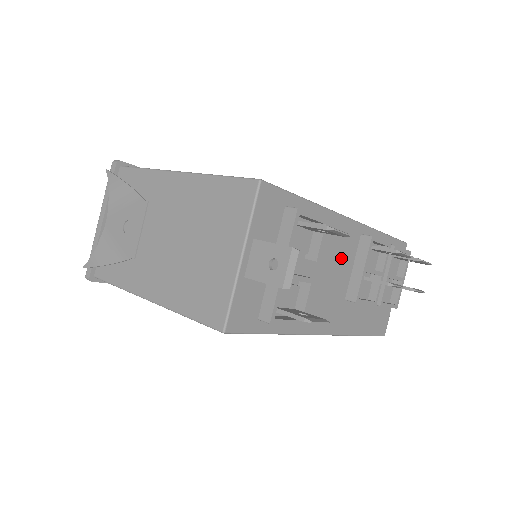
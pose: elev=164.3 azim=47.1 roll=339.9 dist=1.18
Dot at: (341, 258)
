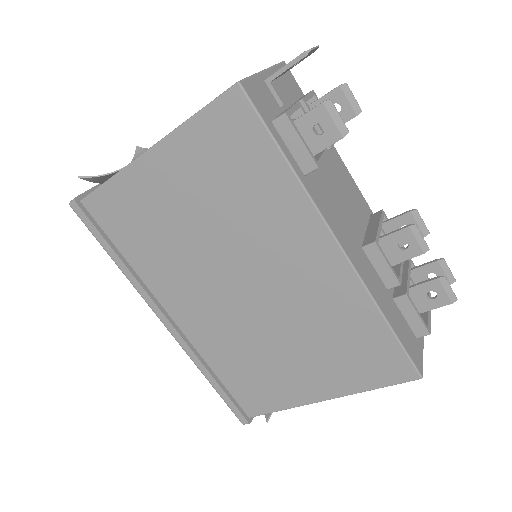
Dot at: (353, 204)
